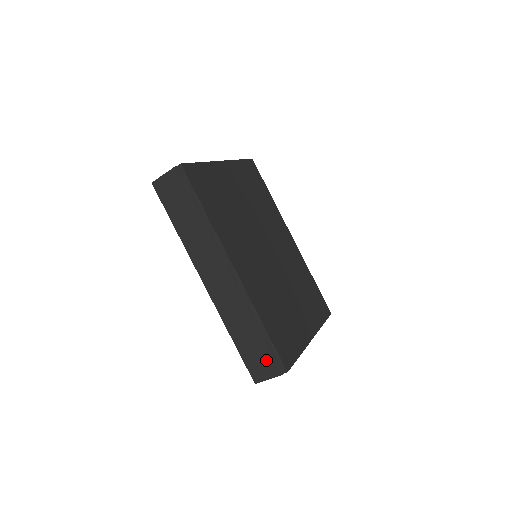
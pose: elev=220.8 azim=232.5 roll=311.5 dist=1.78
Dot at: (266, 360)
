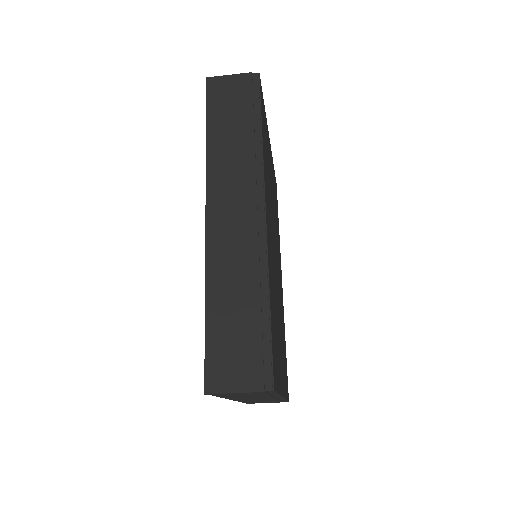
Dot at: (246, 358)
